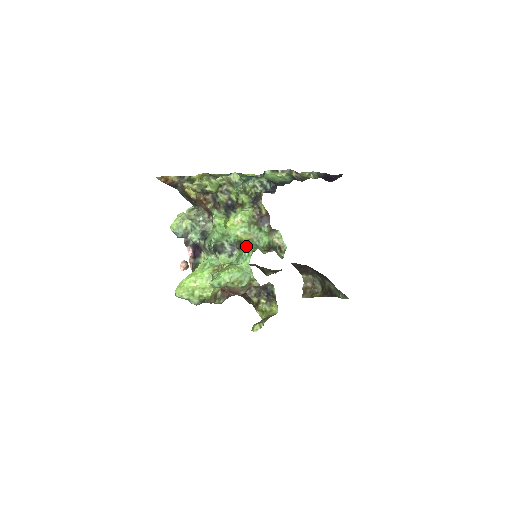
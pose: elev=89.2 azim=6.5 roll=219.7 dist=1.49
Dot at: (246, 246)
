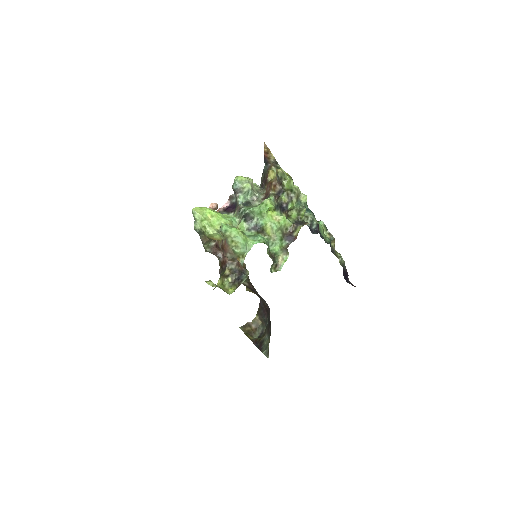
Dot at: (263, 236)
